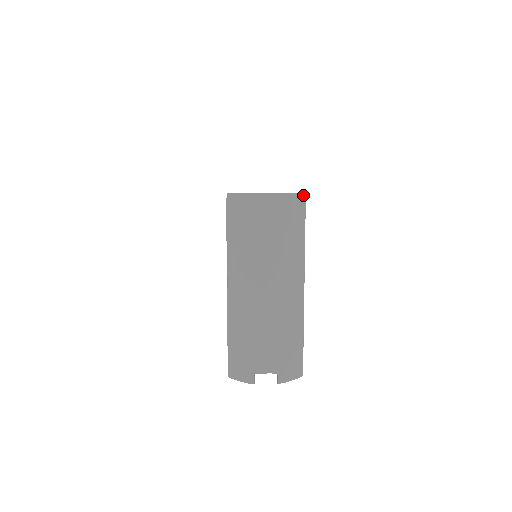
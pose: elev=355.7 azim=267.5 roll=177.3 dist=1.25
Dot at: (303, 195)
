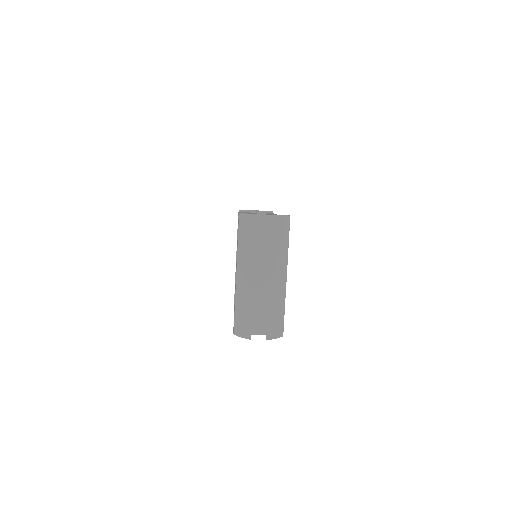
Dot at: (288, 217)
